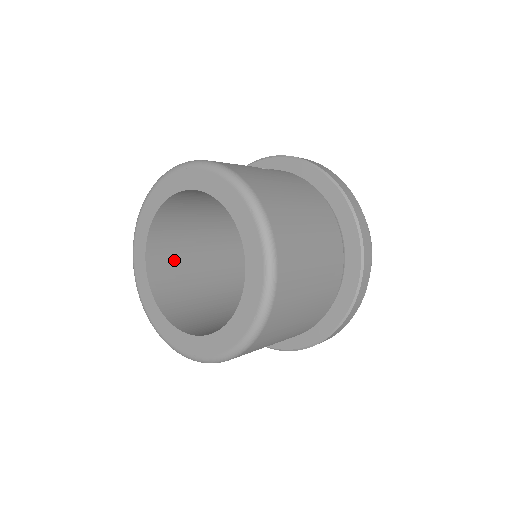
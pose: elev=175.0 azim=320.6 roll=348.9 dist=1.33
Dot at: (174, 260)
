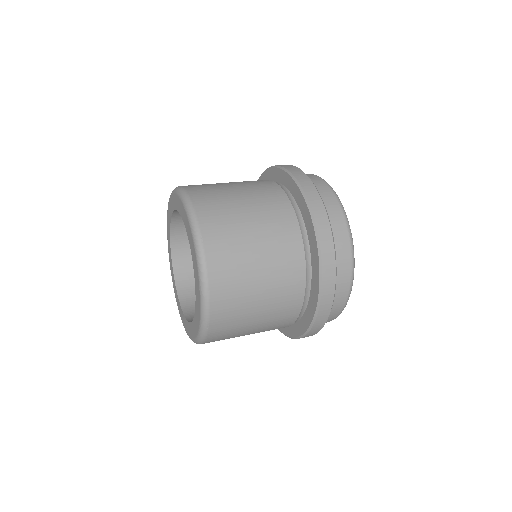
Dot at: occluded
